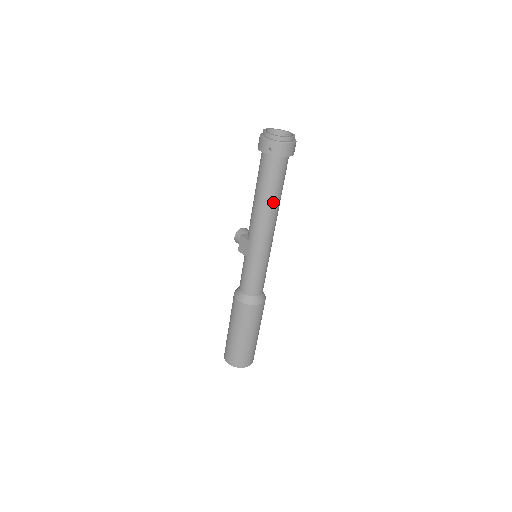
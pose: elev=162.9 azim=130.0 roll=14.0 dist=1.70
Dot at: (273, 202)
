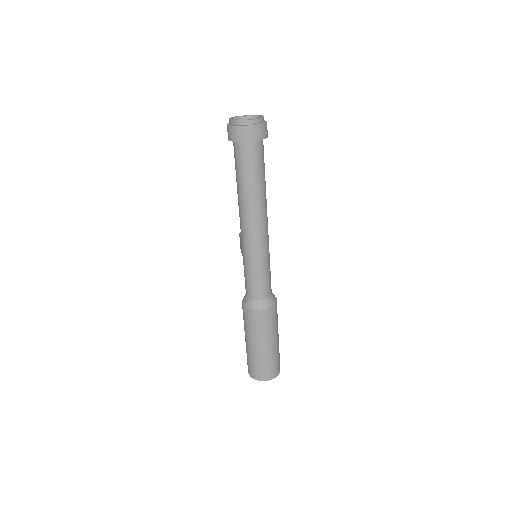
Dot at: (250, 194)
